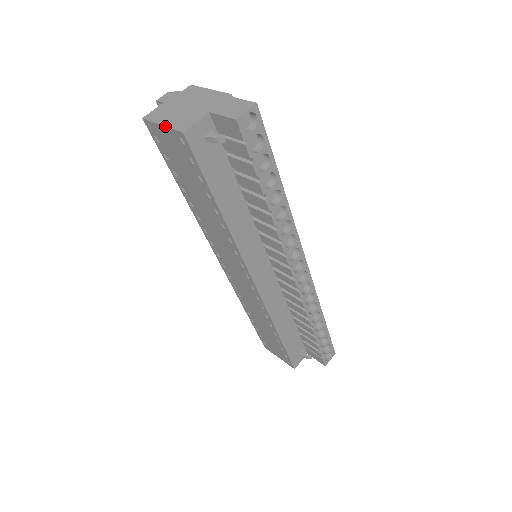
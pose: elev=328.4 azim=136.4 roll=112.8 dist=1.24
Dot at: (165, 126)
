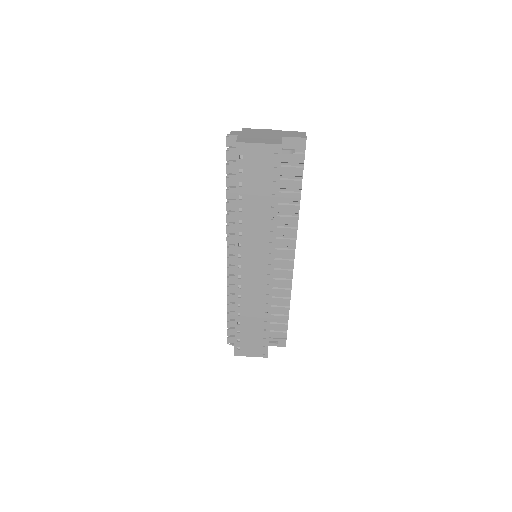
Dot at: (263, 143)
